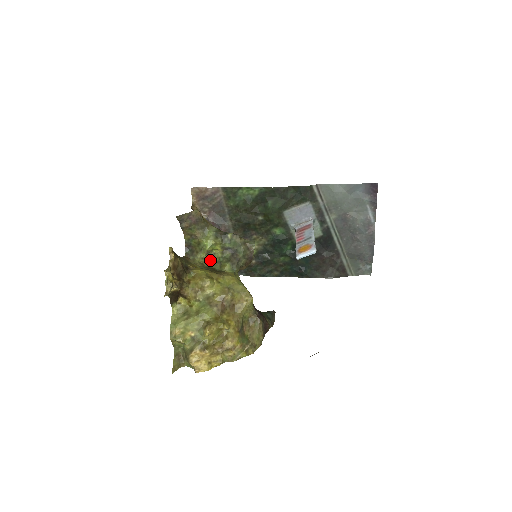
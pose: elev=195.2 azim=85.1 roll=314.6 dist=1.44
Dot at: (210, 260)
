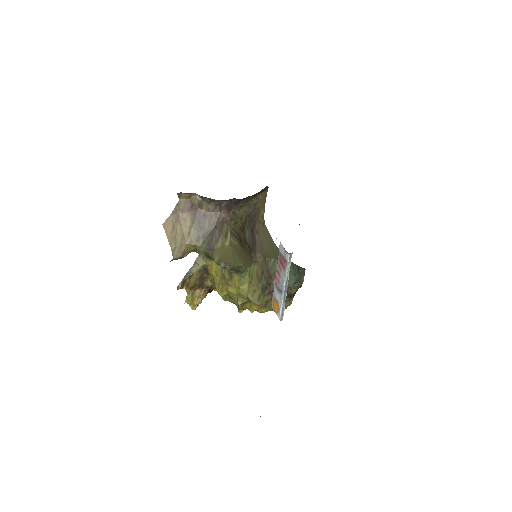
Dot at: occluded
